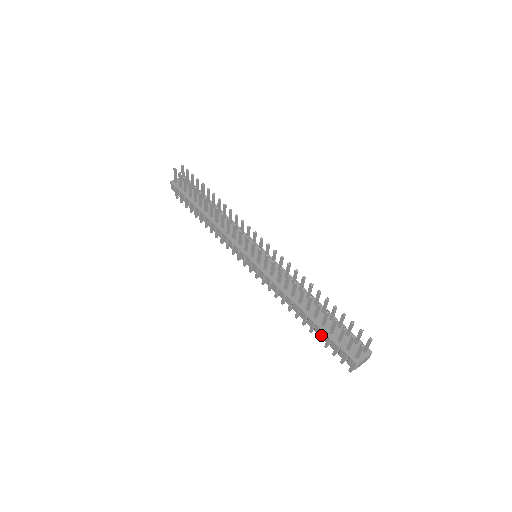
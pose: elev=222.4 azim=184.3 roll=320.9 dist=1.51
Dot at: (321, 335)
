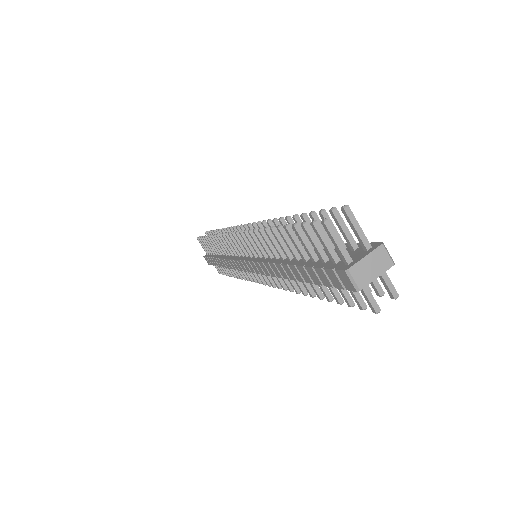
Dot at: (310, 279)
